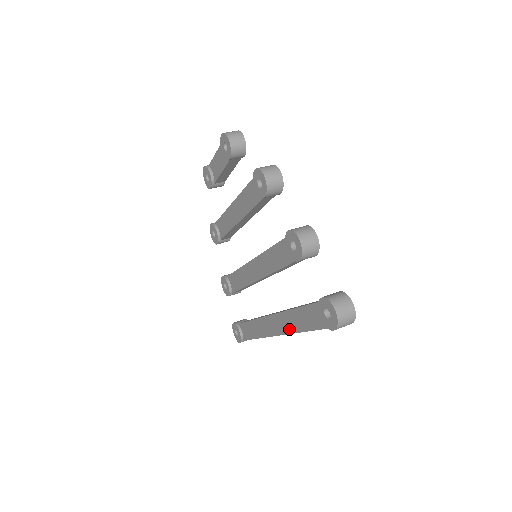
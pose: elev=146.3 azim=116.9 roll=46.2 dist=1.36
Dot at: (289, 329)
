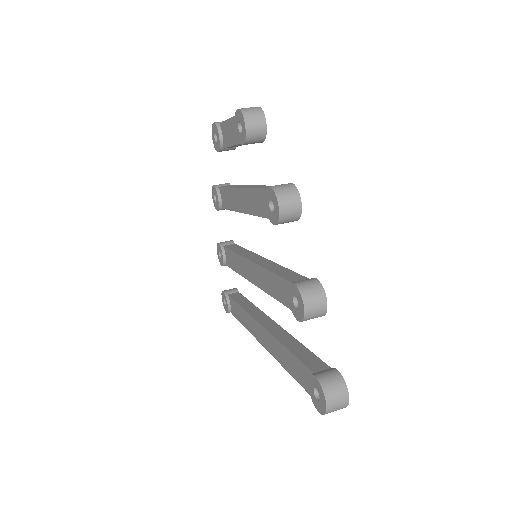
Dot at: (276, 355)
